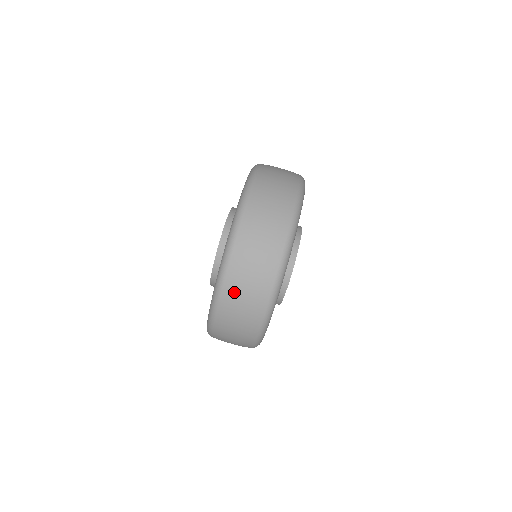
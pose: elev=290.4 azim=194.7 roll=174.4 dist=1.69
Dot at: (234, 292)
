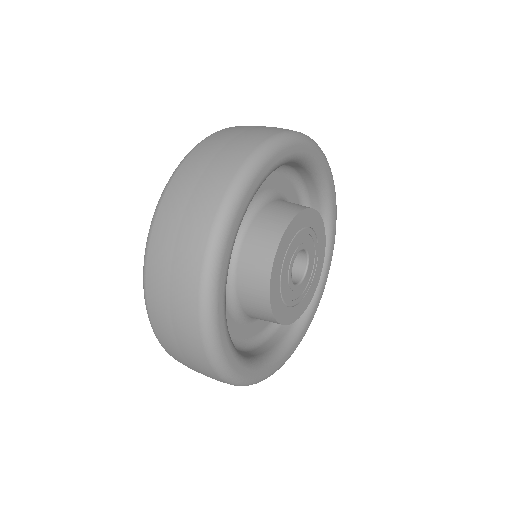
Dot at: (157, 282)
